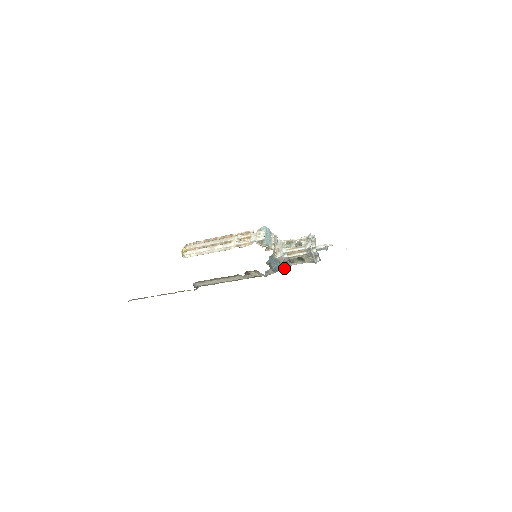
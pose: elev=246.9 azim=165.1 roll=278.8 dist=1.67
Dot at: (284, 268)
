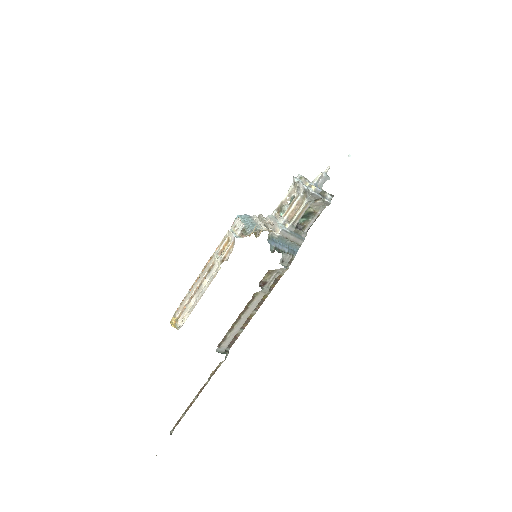
Dot at: (301, 242)
